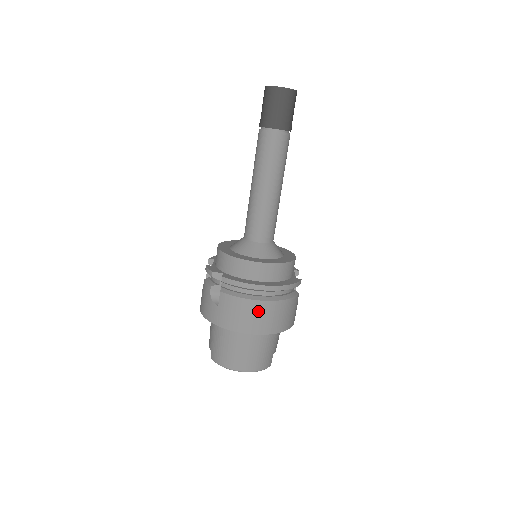
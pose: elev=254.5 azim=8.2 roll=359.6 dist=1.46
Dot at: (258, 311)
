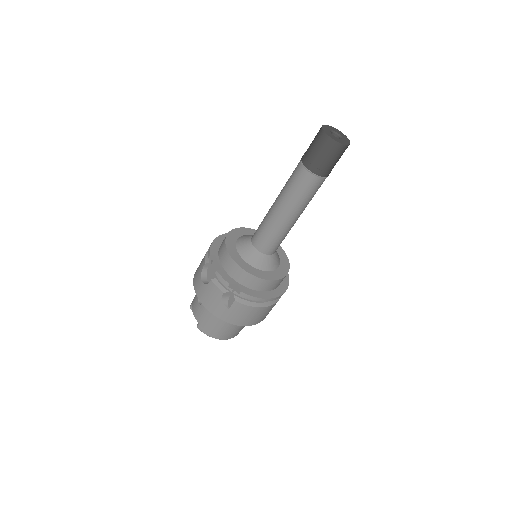
Dot at: (262, 312)
